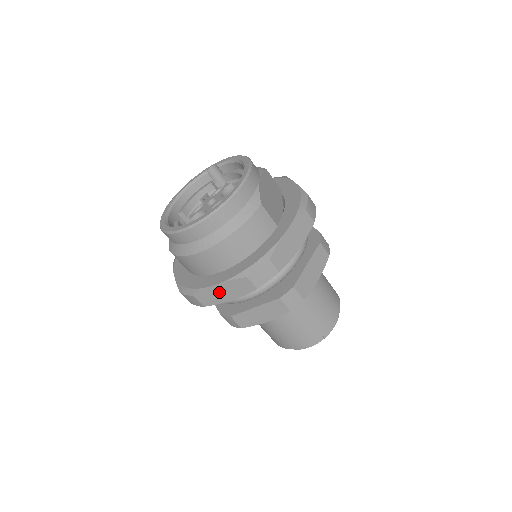
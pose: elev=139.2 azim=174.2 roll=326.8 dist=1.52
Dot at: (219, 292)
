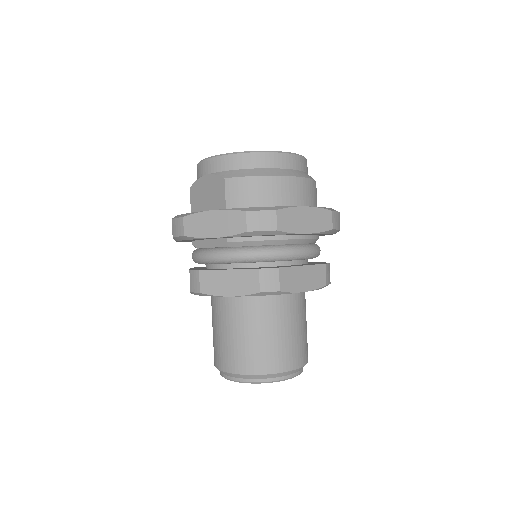
Dot at: (302, 217)
